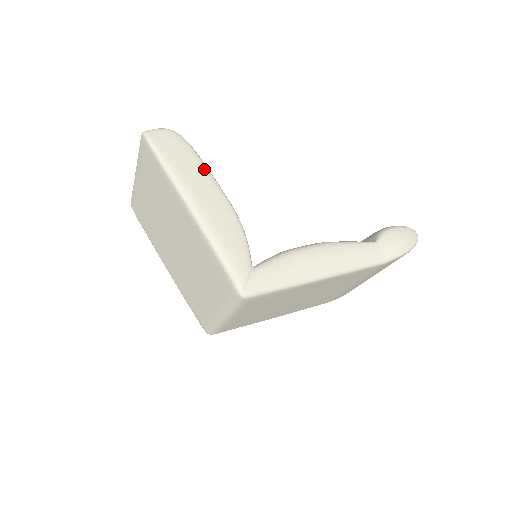
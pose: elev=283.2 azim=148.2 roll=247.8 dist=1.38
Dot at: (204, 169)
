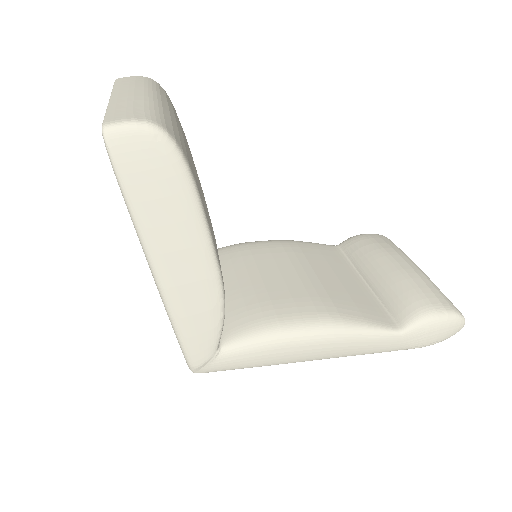
Dot at: (196, 219)
